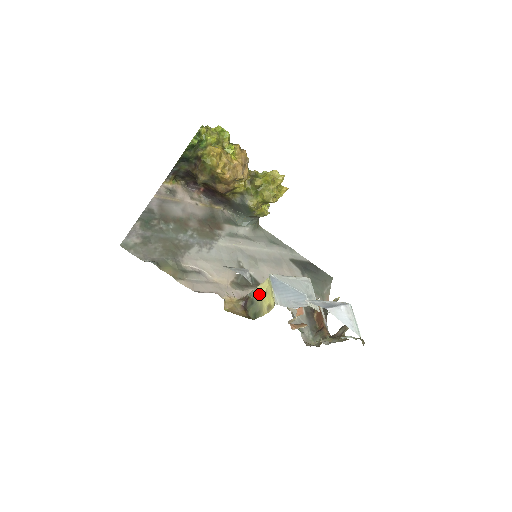
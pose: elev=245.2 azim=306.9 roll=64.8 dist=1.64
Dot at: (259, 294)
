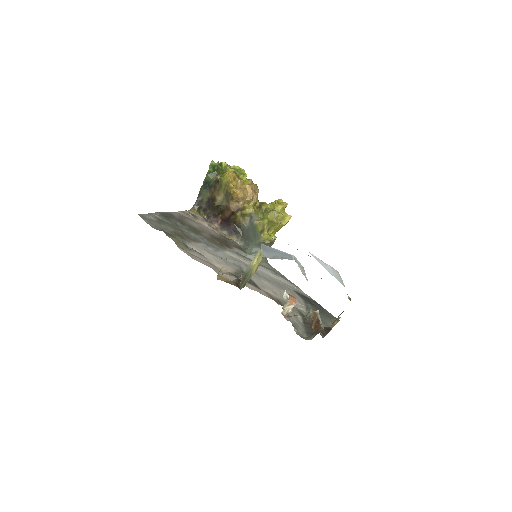
Dot at: (251, 266)
